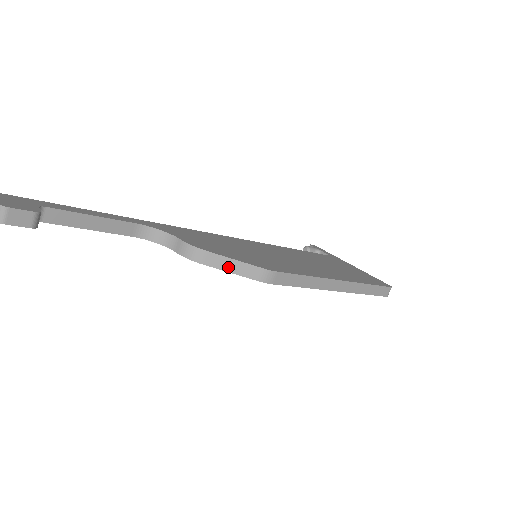
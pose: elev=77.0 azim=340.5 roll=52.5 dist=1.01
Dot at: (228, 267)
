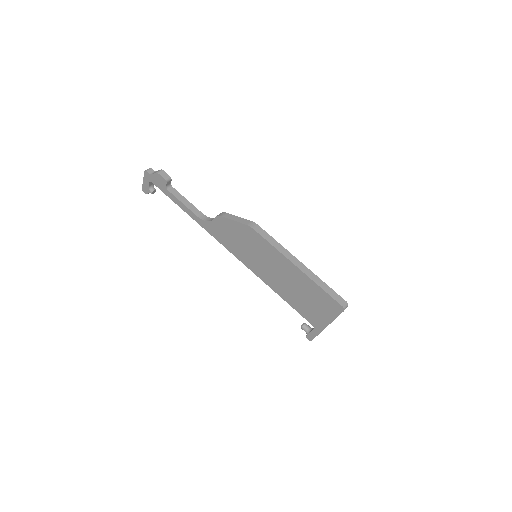
Dot at: (234, 219)
